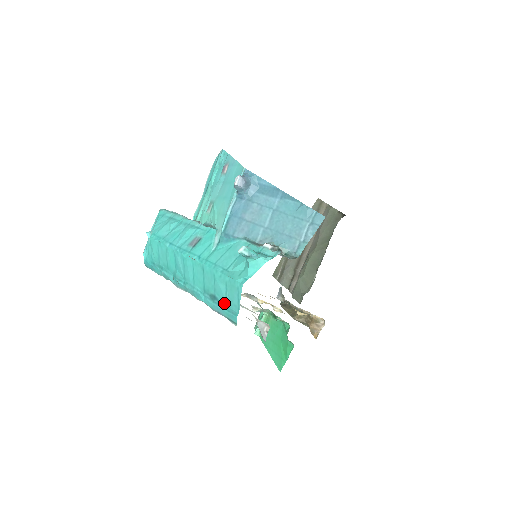
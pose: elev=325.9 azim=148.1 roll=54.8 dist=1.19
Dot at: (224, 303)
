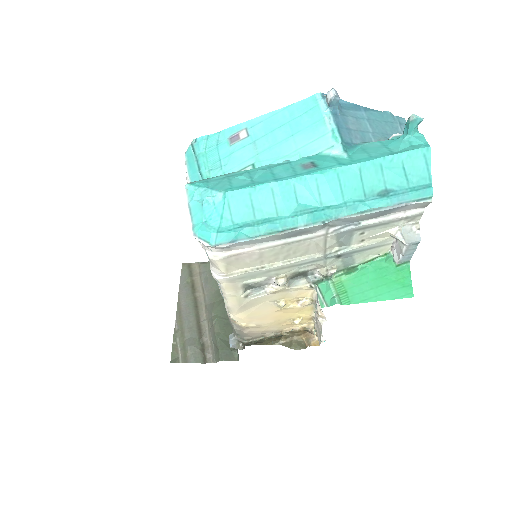
Dot at: (405, 187)
